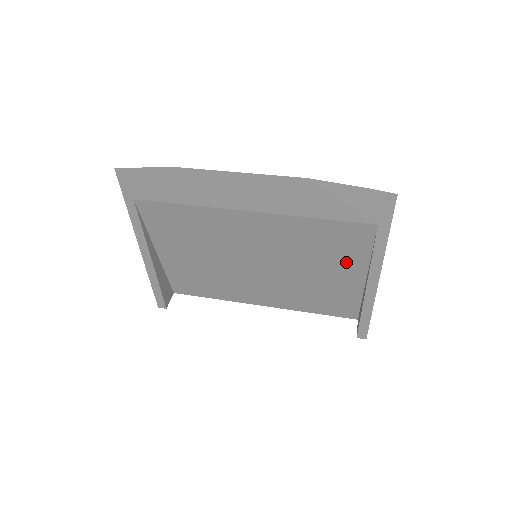
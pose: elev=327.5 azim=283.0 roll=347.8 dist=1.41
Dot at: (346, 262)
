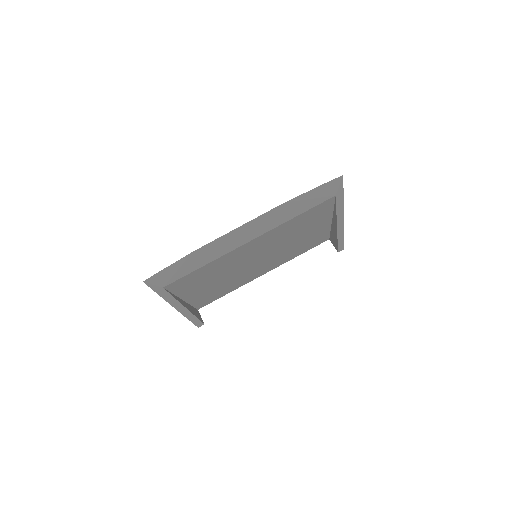
Dot at: (318, 222)
